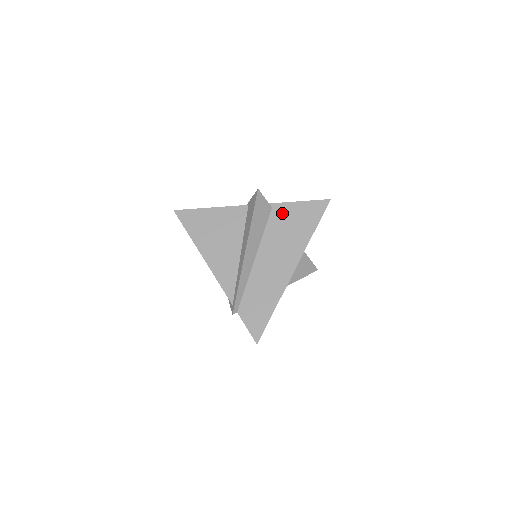
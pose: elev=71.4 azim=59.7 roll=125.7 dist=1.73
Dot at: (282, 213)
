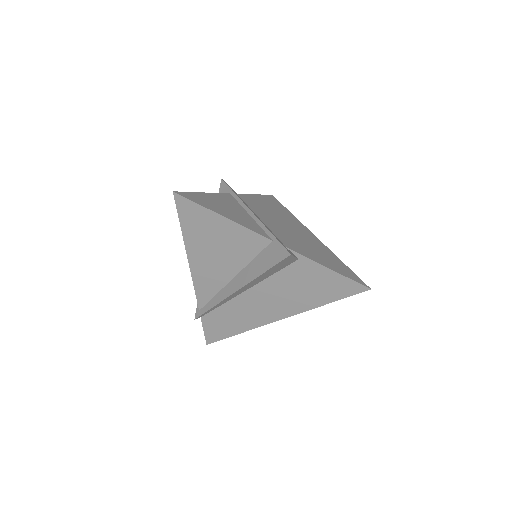
Dot at: (306, 271)
